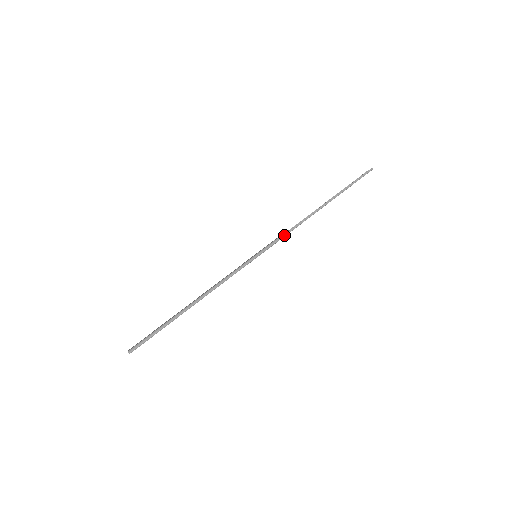
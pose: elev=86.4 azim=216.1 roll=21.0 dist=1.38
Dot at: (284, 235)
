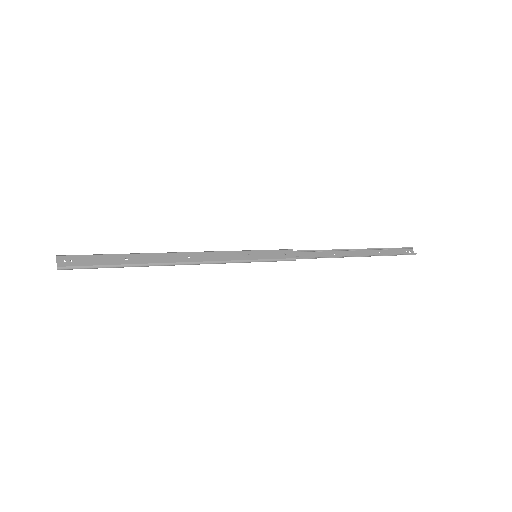
Dot at: (296, 258)
